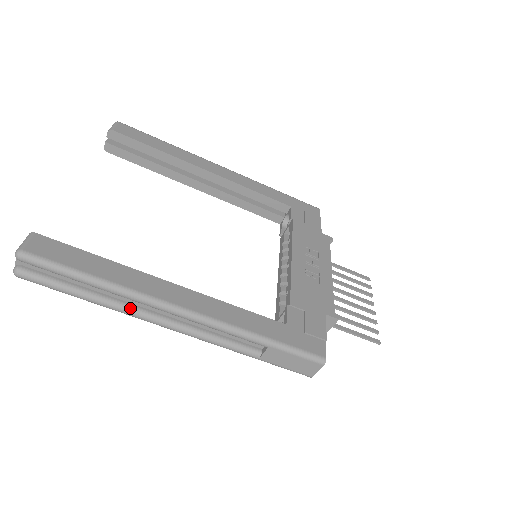
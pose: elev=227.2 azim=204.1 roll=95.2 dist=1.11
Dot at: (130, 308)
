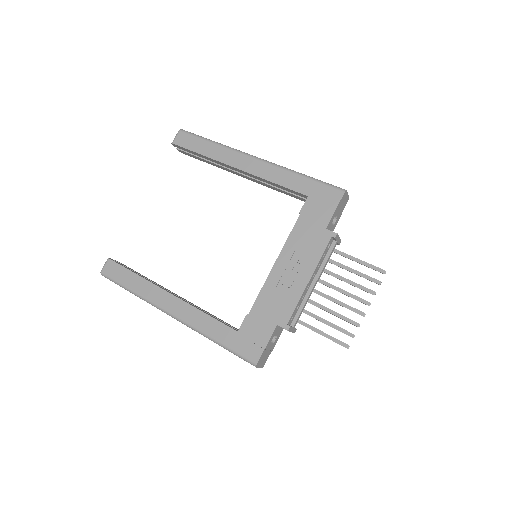
Dot at: occluded
